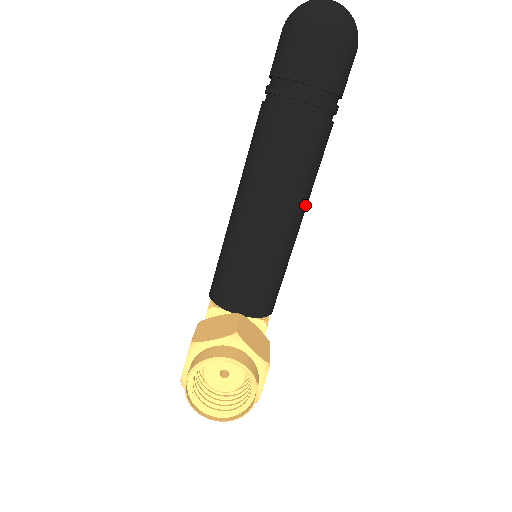
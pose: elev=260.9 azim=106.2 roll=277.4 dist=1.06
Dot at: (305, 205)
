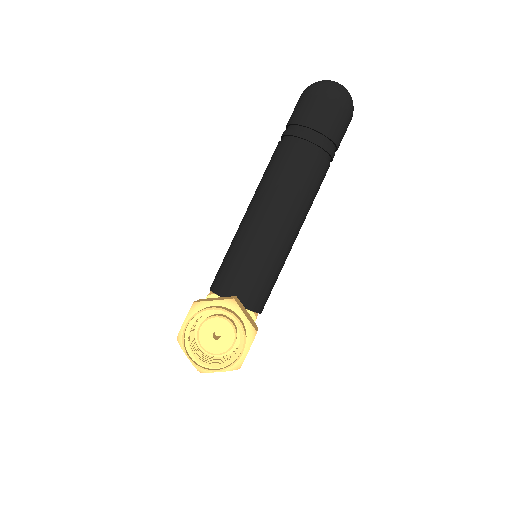
Dot at: (301, 223)
